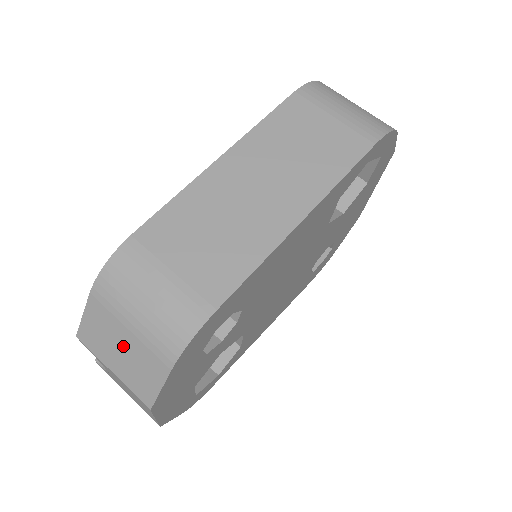
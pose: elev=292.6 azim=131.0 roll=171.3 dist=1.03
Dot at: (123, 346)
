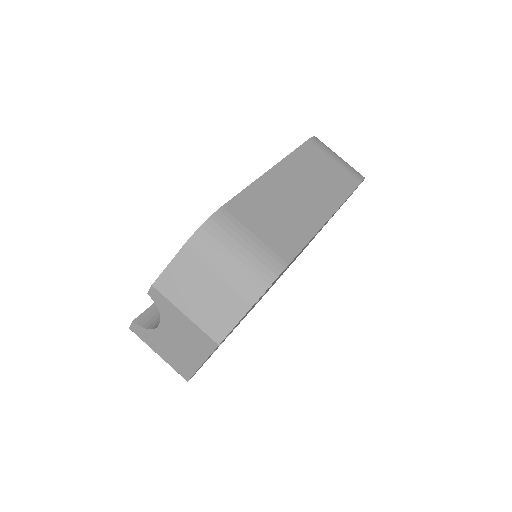
Dot at: (206, 290)
